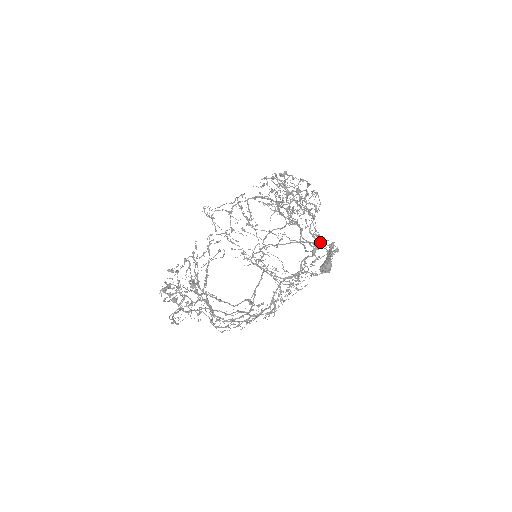
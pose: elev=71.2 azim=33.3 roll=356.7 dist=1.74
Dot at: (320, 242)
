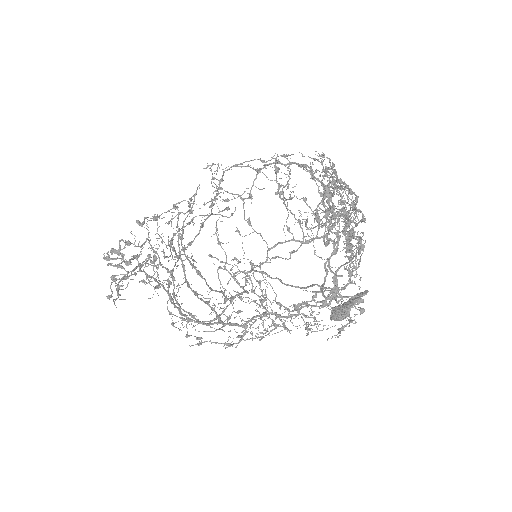
Dot at: (340, 296)
